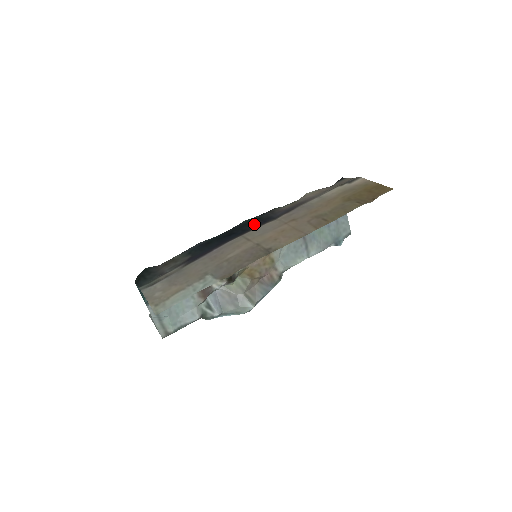
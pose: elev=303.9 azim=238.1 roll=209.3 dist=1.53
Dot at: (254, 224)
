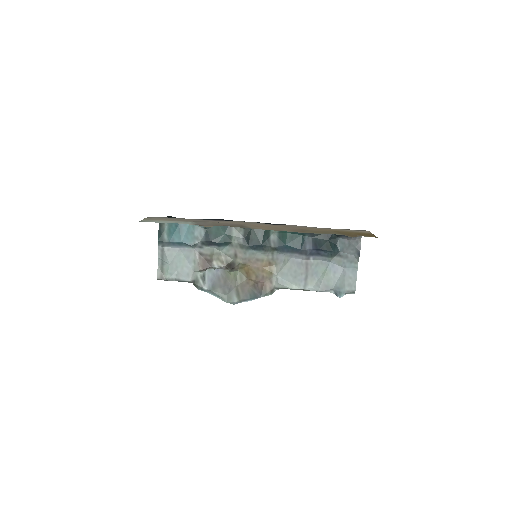
Dot at: occluded
